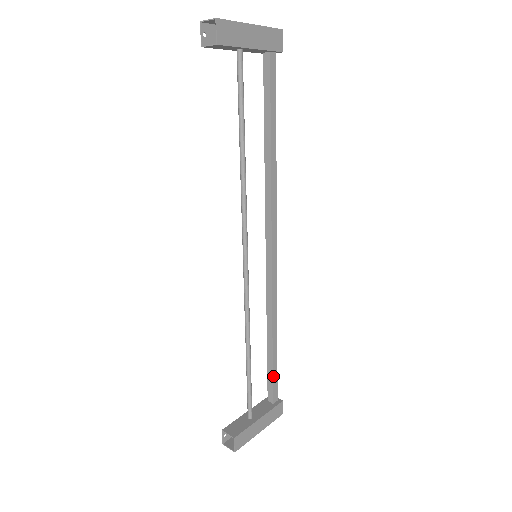
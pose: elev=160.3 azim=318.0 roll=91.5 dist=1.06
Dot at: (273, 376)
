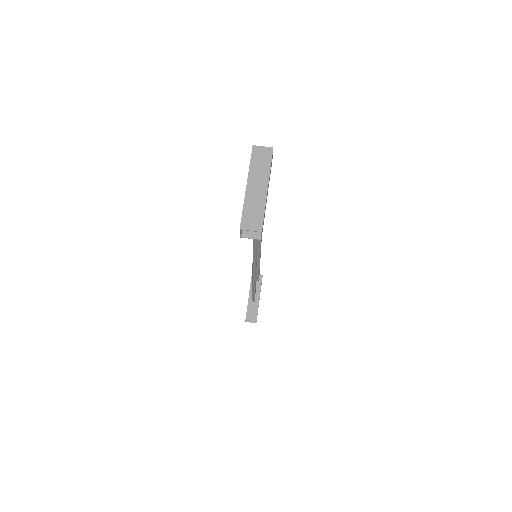
Dot at: occluded
